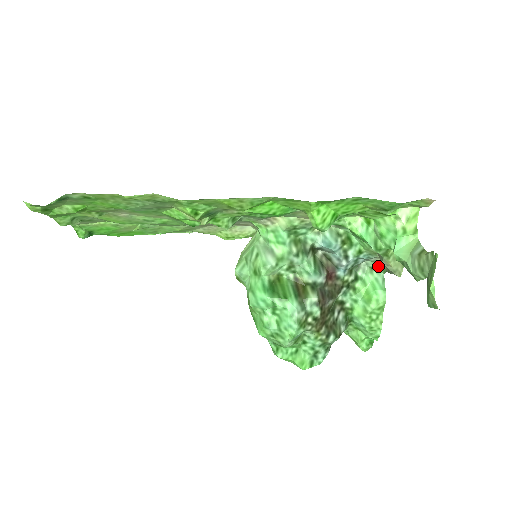
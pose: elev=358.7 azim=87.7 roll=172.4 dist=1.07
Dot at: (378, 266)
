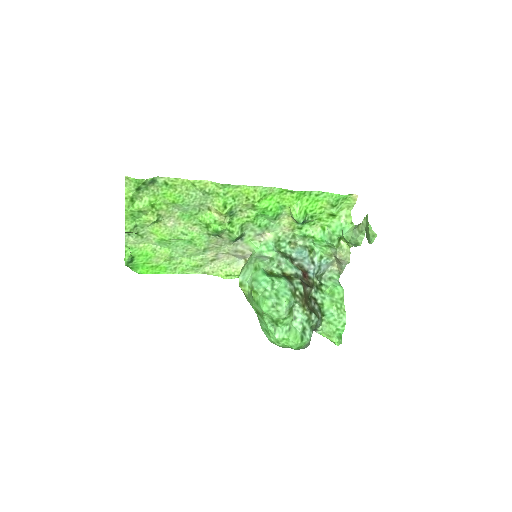
Dot at: (334, 274)
